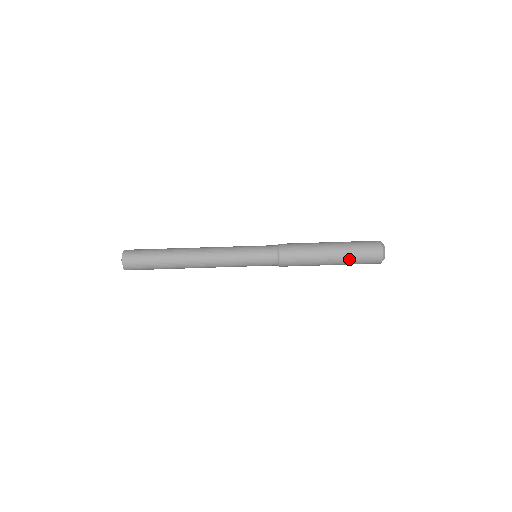
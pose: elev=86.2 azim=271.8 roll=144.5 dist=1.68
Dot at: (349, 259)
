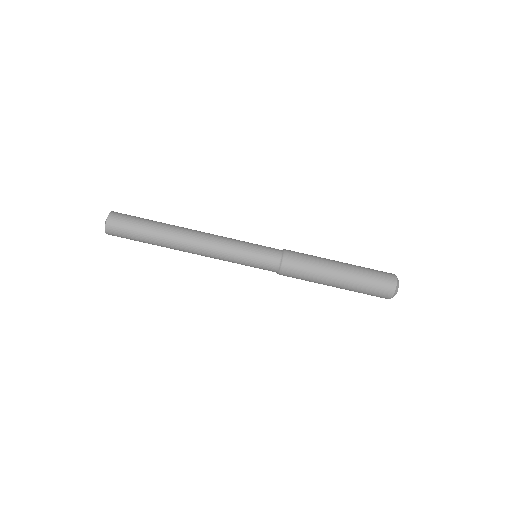
Dot at: (358, 283)
